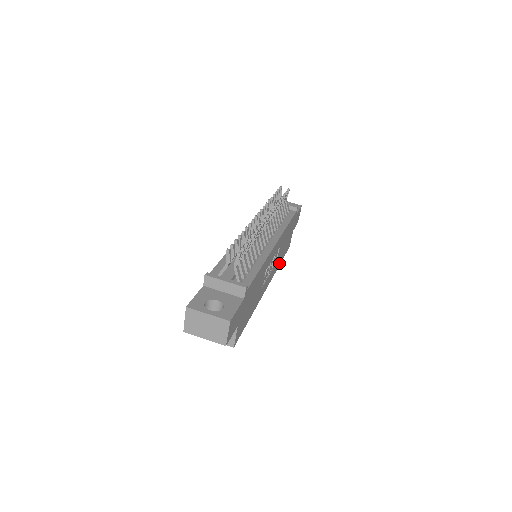
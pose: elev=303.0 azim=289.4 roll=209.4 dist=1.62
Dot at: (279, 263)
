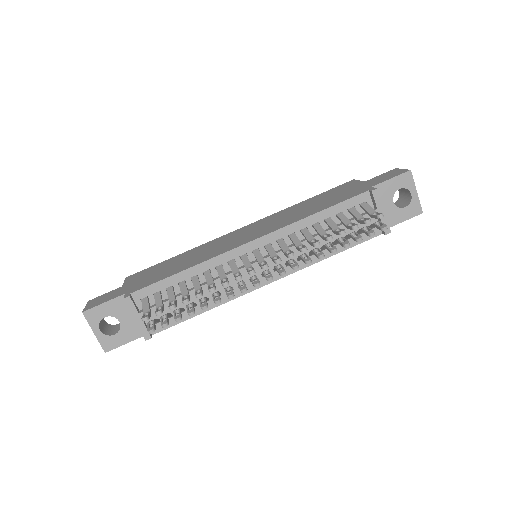
Dot at: occluded
